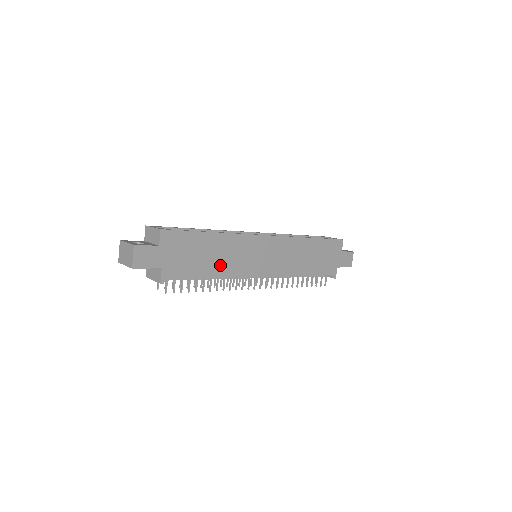
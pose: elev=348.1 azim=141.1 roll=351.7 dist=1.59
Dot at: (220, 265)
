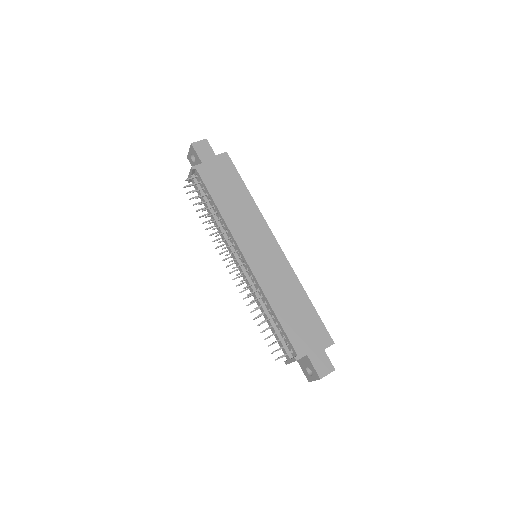
Dot at: (230, 210)
